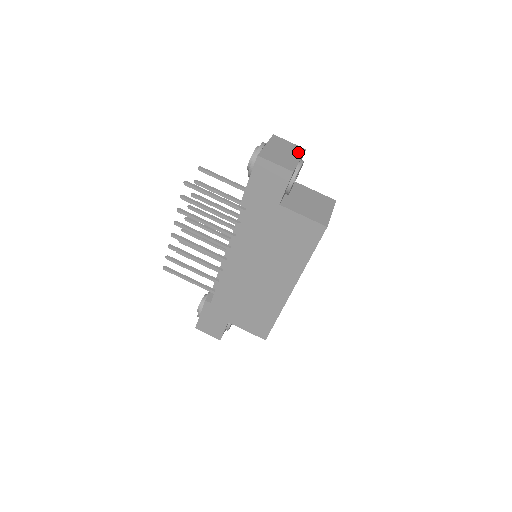
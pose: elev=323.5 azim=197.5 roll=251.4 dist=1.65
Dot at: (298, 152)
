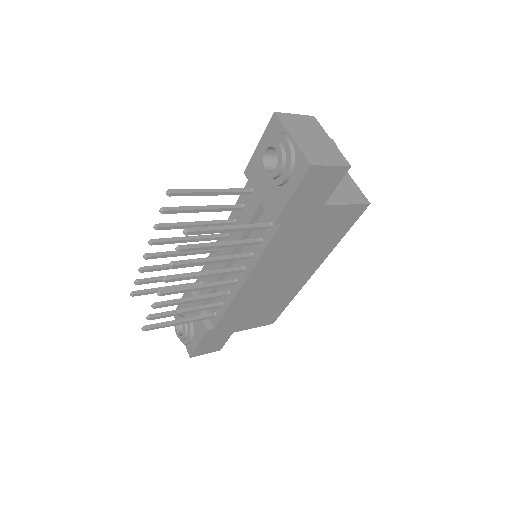
Dot at: (317, 127)
